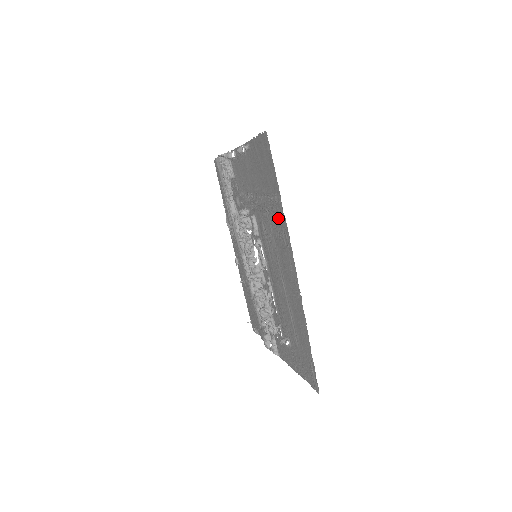
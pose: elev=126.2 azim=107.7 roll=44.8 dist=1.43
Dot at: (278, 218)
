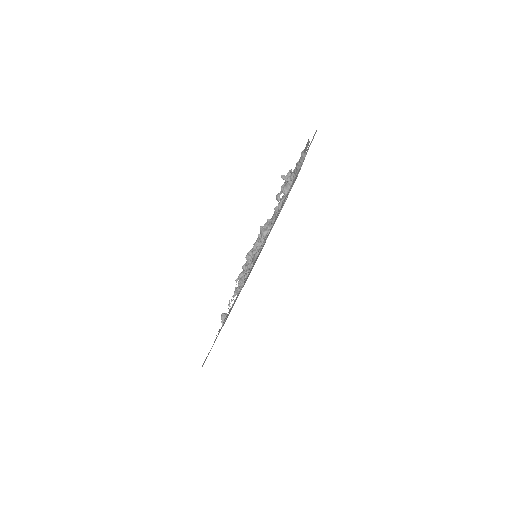
Dot at: occluded
